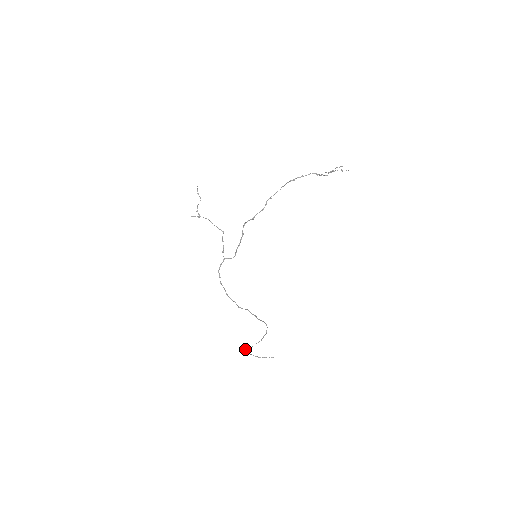
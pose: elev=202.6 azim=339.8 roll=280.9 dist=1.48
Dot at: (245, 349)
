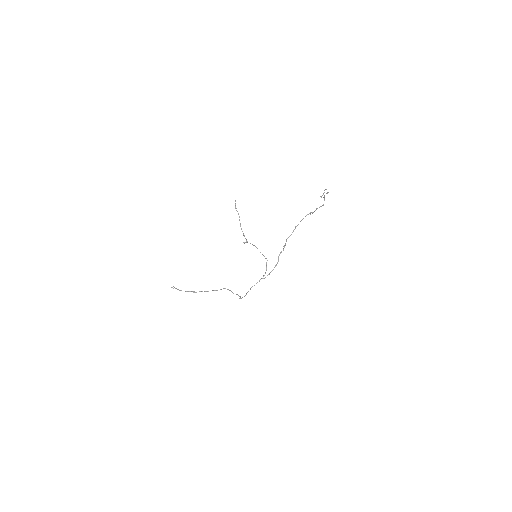
Dot at: (174, 287)
